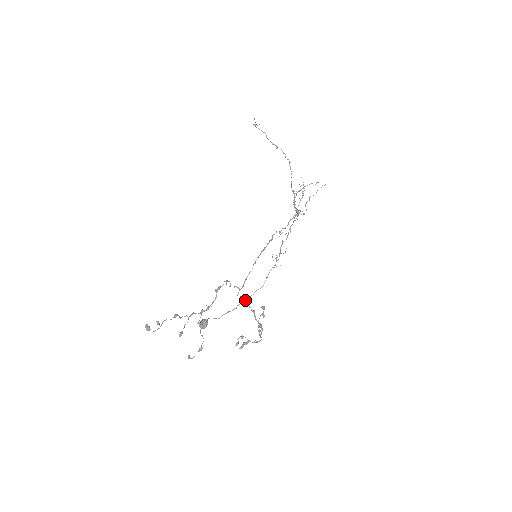
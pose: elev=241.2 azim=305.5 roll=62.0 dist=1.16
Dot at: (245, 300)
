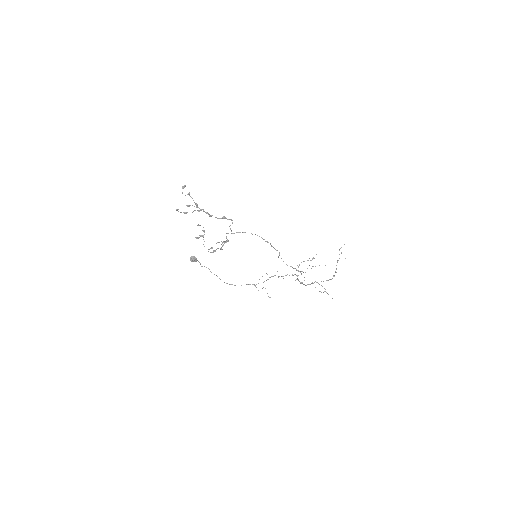
Dot at: occluded
